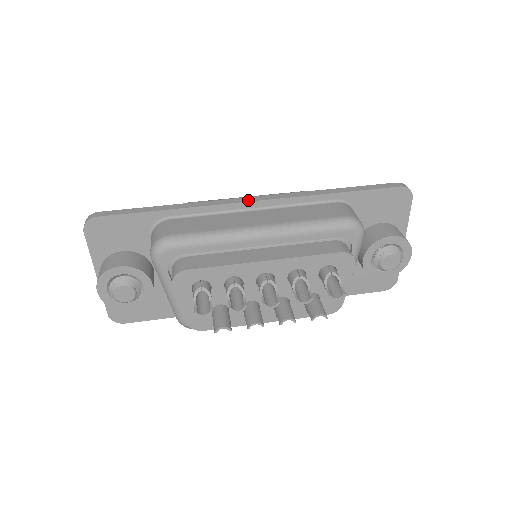
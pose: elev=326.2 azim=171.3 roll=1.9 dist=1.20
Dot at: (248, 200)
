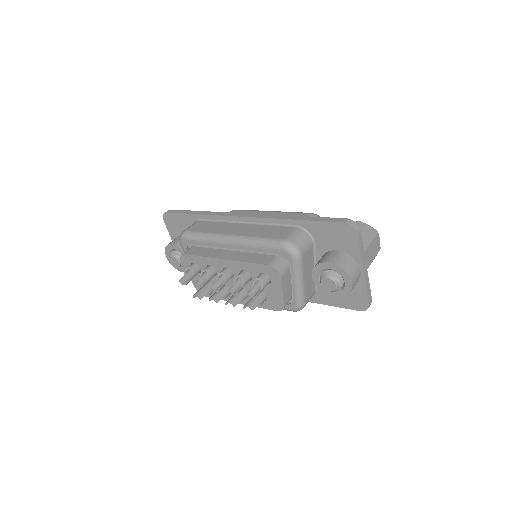
Dot at: (240, 215)
